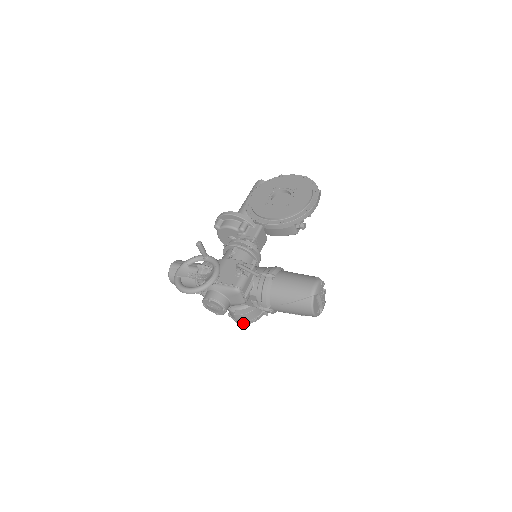
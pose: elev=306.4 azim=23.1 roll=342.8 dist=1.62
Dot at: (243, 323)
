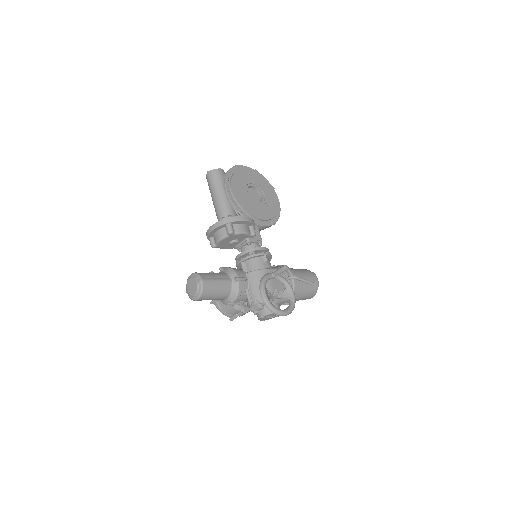
Dot at: occluded
